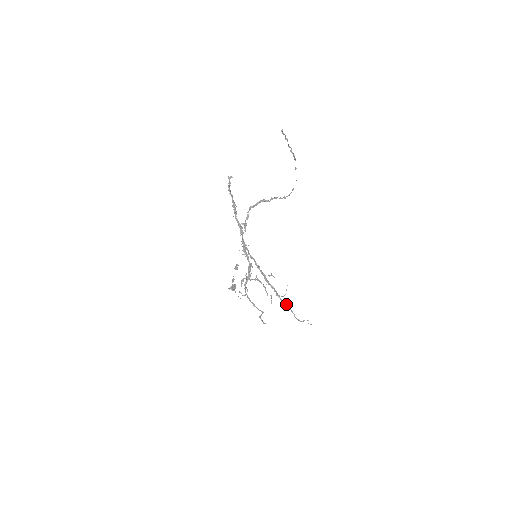
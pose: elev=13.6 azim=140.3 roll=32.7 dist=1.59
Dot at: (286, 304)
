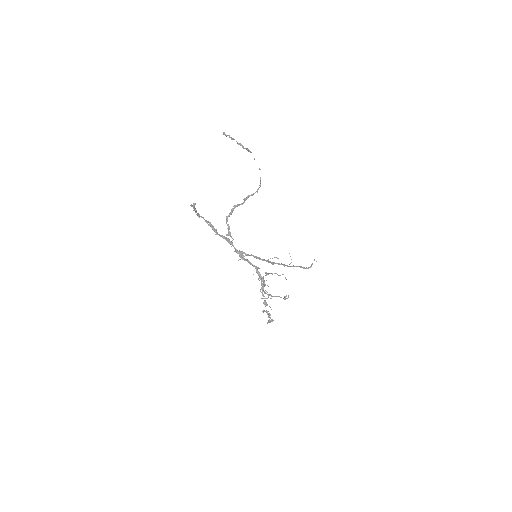
Dot at: (294, 266)
